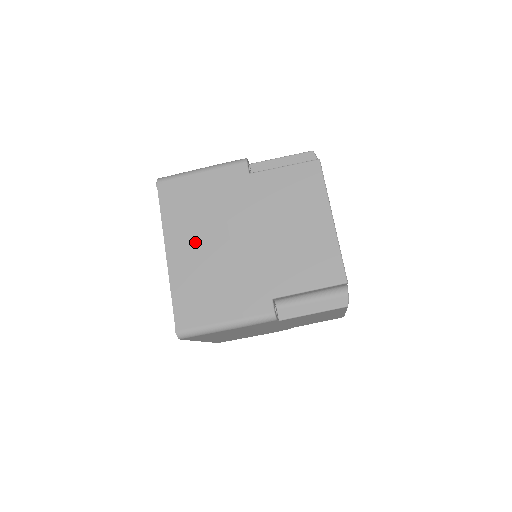
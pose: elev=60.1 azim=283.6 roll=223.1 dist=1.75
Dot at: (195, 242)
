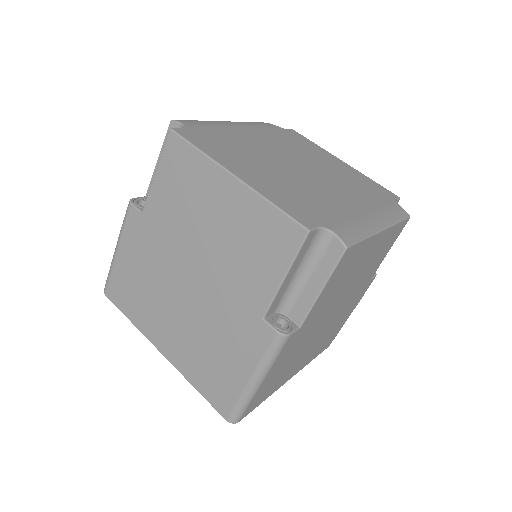
Dot at: (166, 321)
